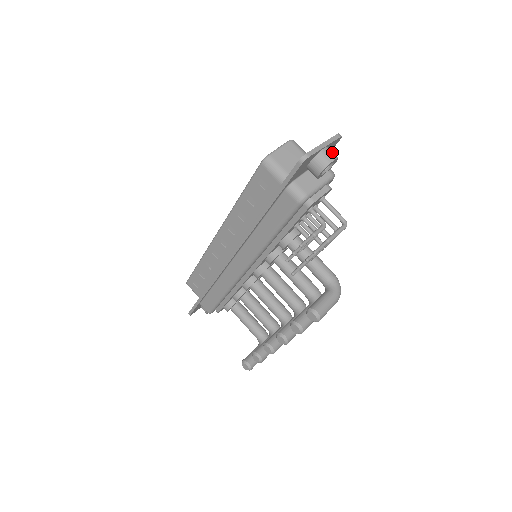
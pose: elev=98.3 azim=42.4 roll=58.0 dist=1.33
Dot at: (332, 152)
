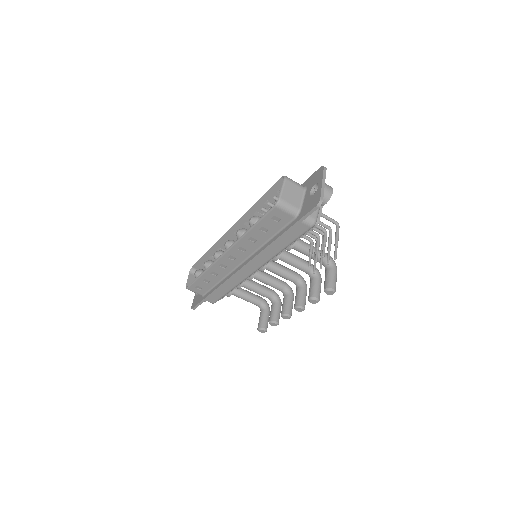
Dot at: (328, 185)
